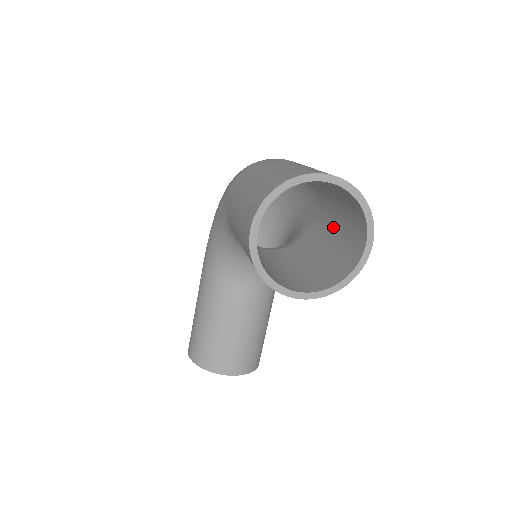
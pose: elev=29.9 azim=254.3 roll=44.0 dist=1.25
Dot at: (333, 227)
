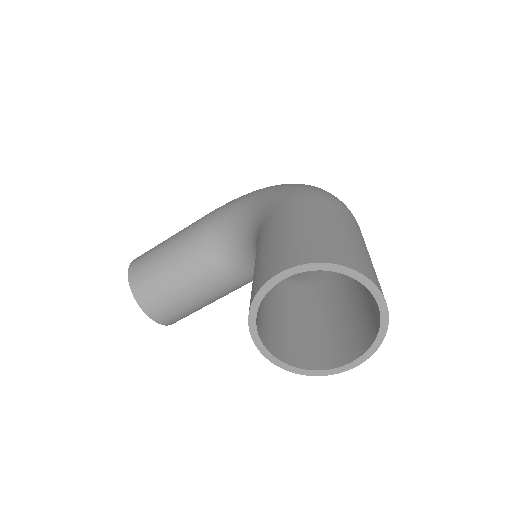
Dot at: (336, 310)
